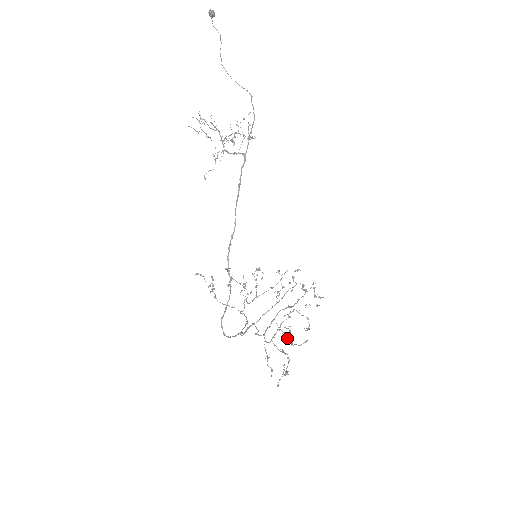
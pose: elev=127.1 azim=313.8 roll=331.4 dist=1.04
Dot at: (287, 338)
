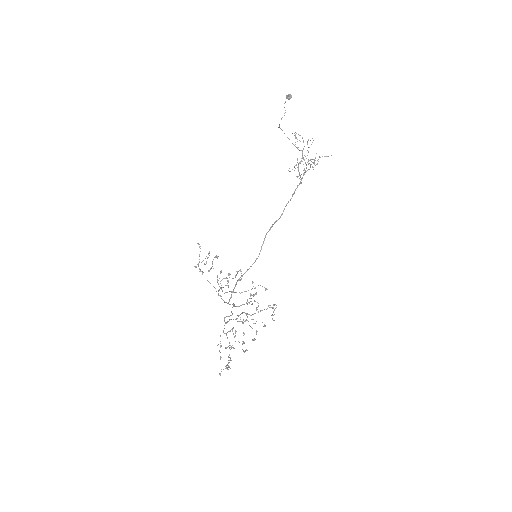
Dot at: occluded
